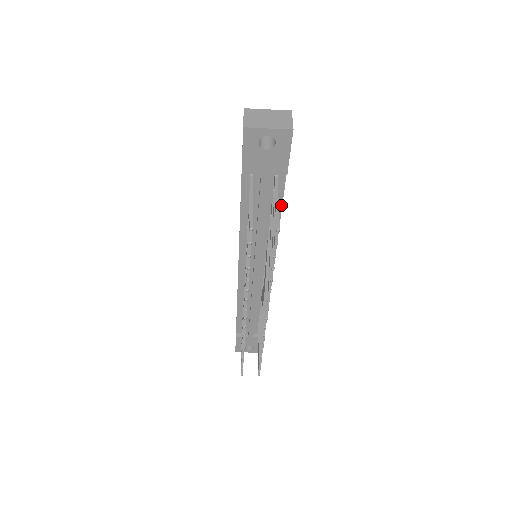
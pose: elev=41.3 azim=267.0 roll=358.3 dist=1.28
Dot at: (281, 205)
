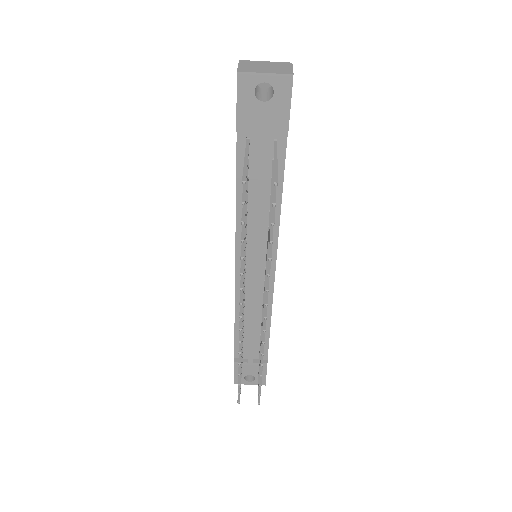
Dot at: (282, 180)
